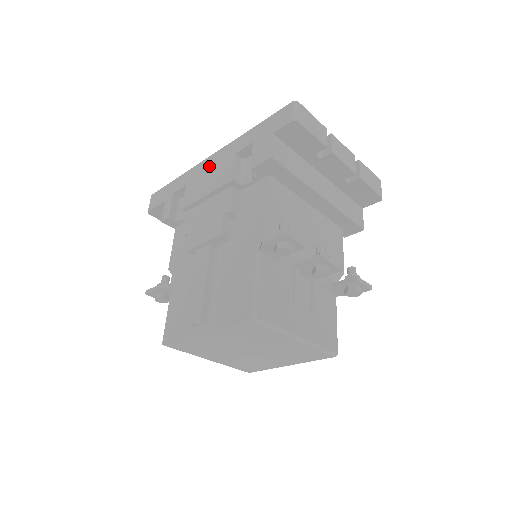
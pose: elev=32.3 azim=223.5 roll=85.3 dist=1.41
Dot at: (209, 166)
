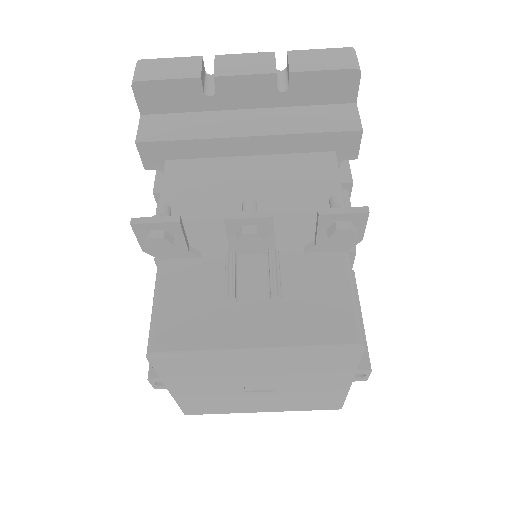
Dot at: occluded
